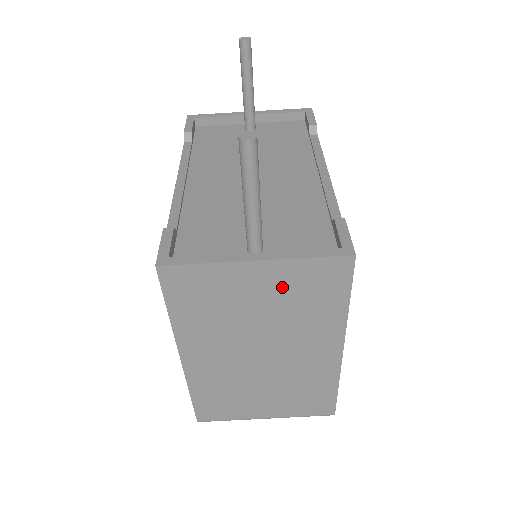
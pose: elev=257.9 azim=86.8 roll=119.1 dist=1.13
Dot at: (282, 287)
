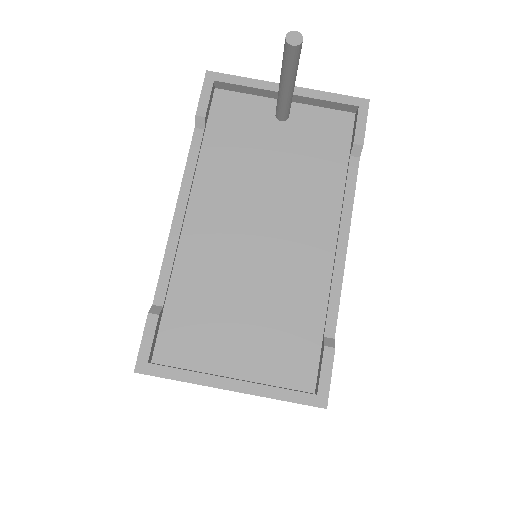
Dot at: occluded
